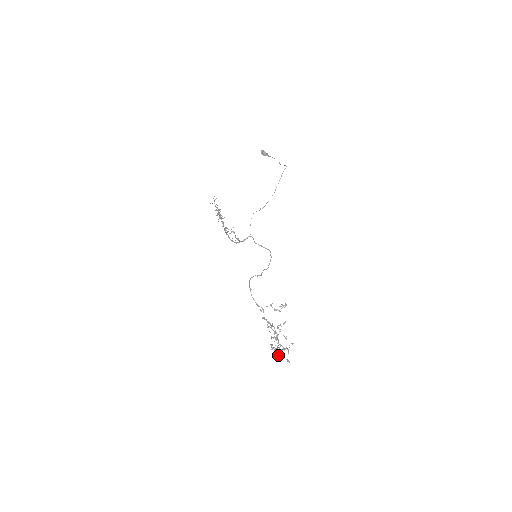
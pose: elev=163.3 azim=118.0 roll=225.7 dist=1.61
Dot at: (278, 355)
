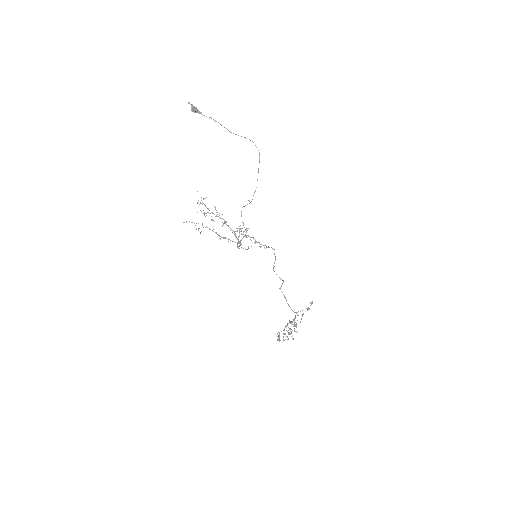
Dot at: (280, 340)
